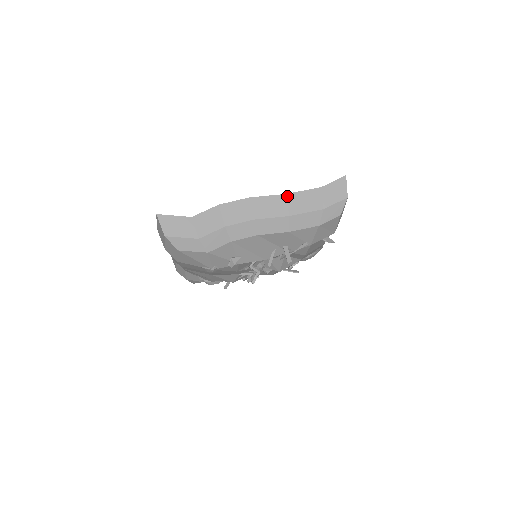
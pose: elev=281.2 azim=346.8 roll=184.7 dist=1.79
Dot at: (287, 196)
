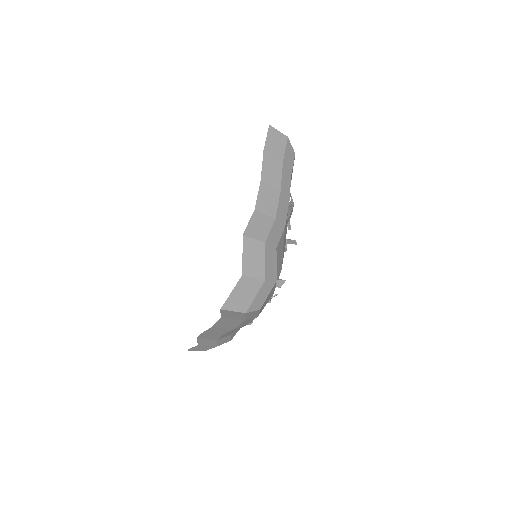
Dot at: (214, 327)
